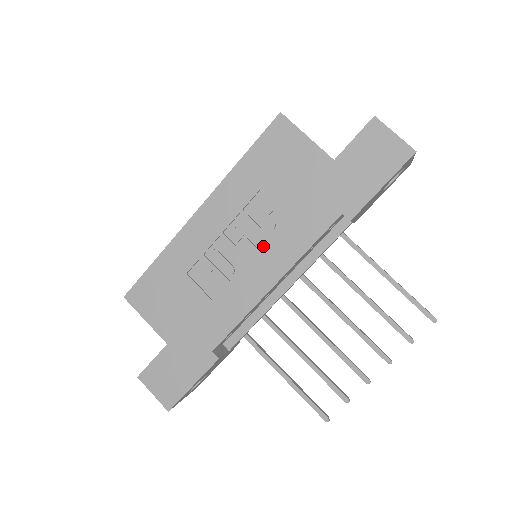
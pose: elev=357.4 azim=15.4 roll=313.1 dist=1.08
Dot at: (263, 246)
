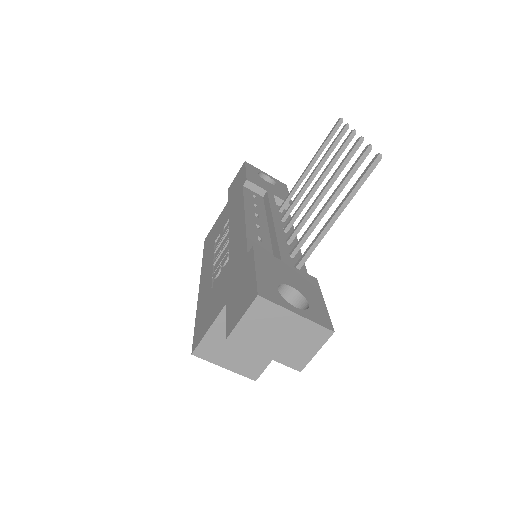
Dot at: (230, 230)
